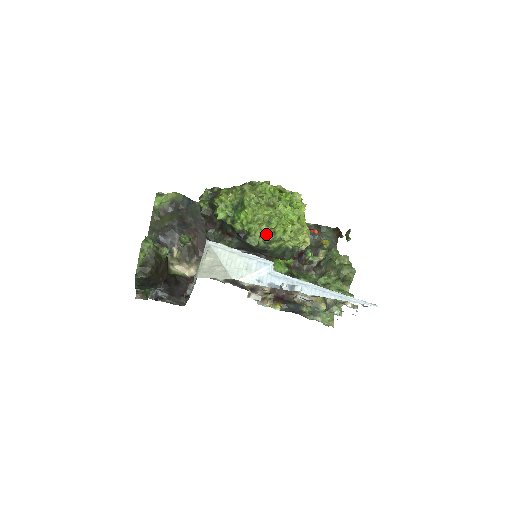
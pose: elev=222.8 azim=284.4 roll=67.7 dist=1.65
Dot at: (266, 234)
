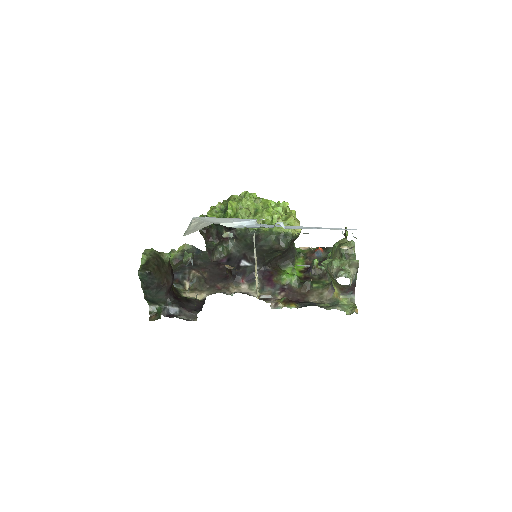
Dot at: occluded
